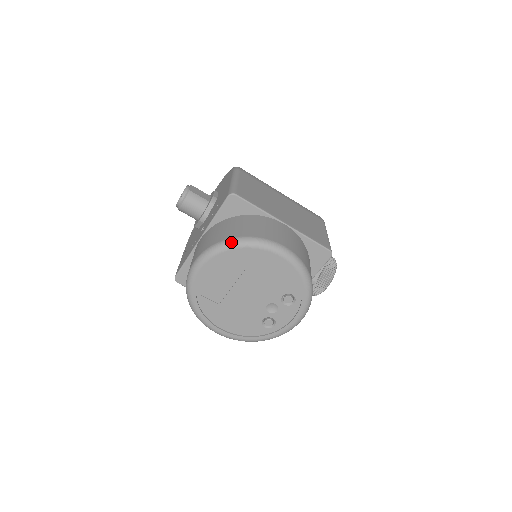
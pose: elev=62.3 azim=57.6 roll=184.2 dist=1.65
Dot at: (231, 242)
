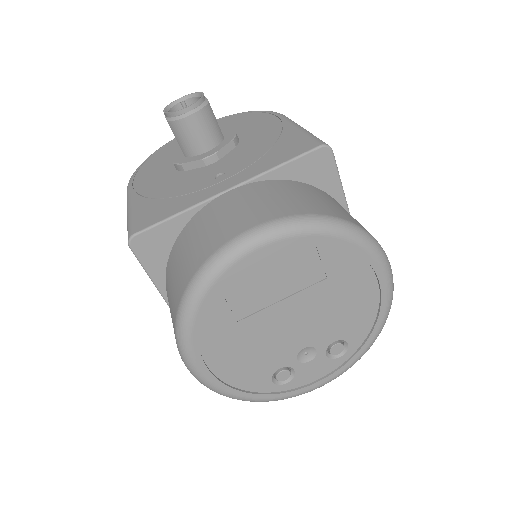
Dot at: (341, 224)
